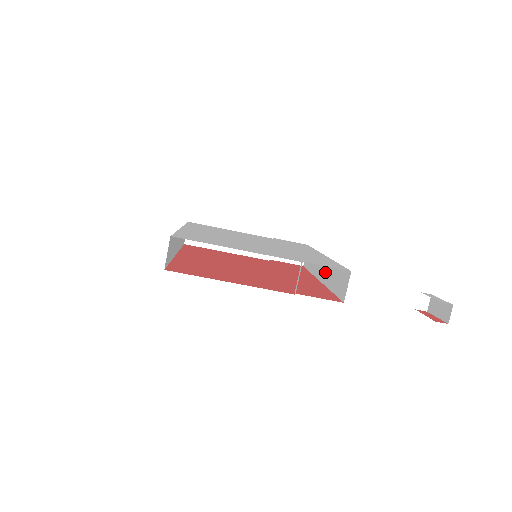
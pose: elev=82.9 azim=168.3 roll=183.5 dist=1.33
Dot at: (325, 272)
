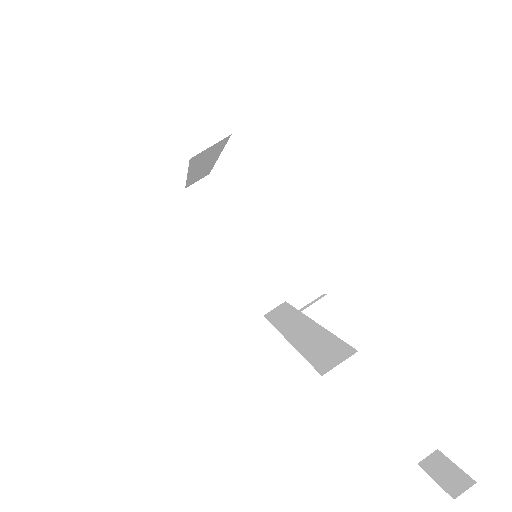
Dot at: (303, 334)
